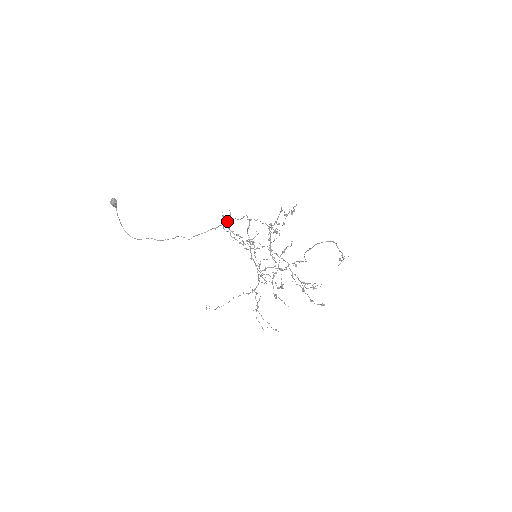
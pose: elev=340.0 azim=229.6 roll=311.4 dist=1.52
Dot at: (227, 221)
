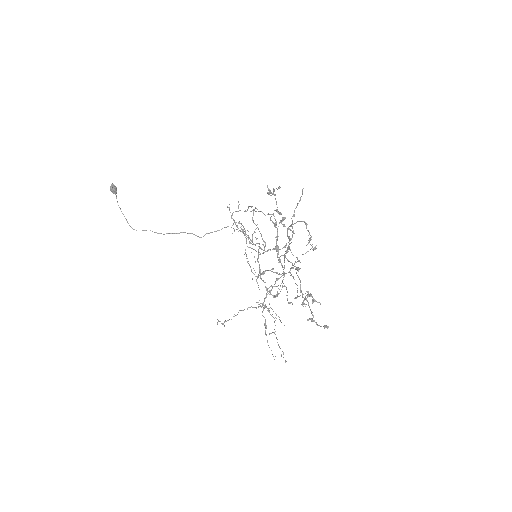
Dot at: (232, 213)
